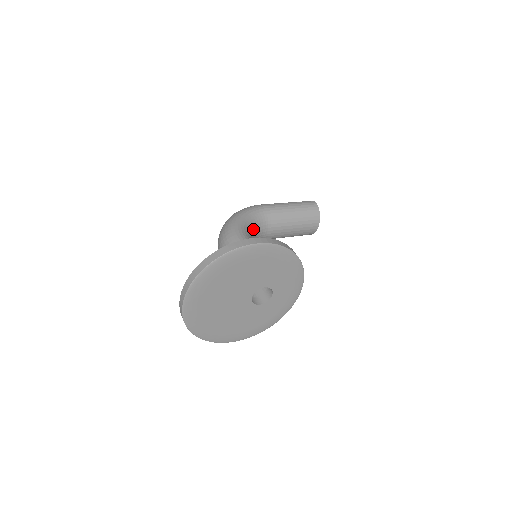
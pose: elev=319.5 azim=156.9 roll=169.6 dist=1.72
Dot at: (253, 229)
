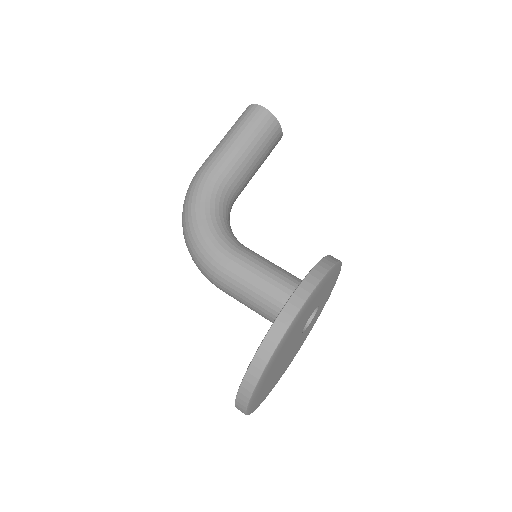
Dot at: (224, 219)
